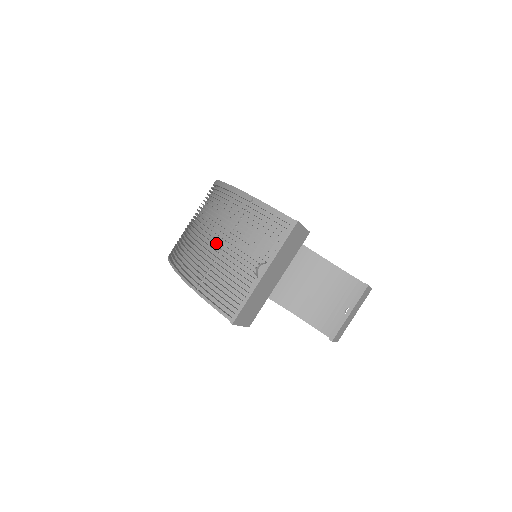
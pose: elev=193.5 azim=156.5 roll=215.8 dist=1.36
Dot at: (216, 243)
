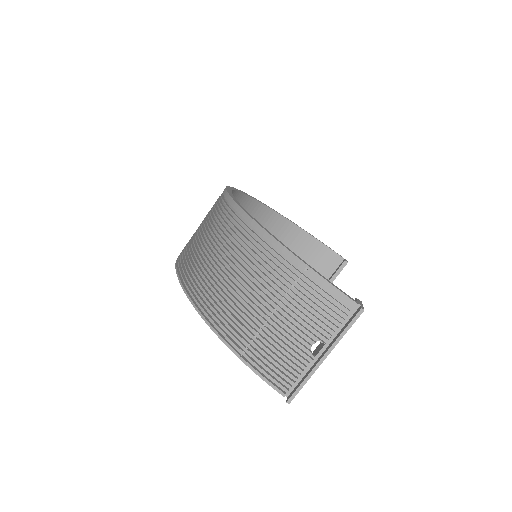
Dot at: (259, 305)
